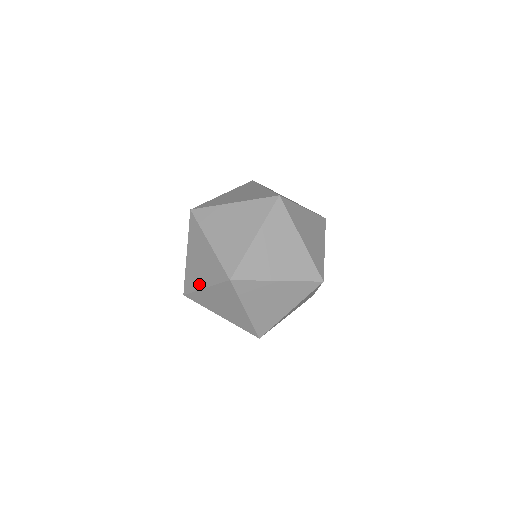
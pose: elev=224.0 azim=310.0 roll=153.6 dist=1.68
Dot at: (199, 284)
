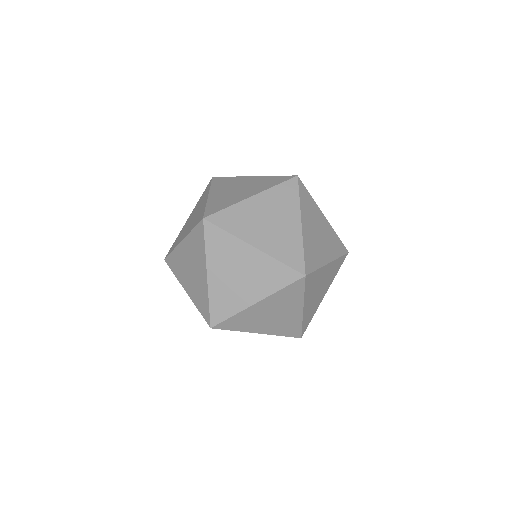
Dot at: (182, 281)
